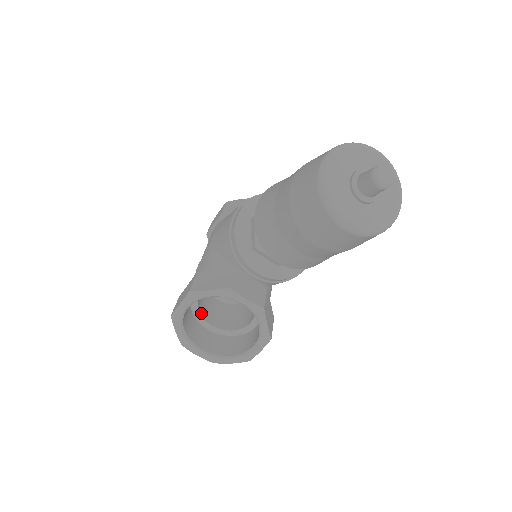
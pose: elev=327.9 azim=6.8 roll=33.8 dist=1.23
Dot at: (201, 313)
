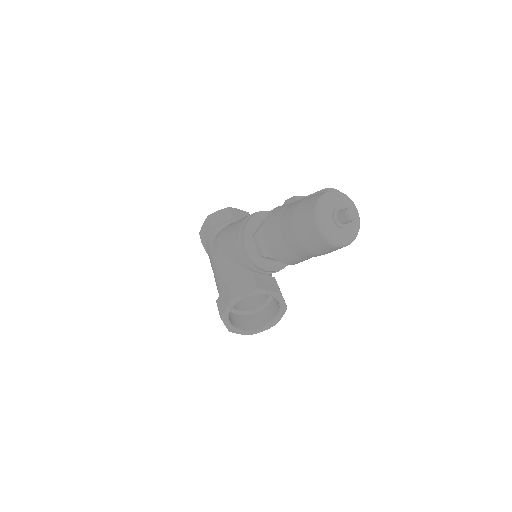
Dot at: occluded
